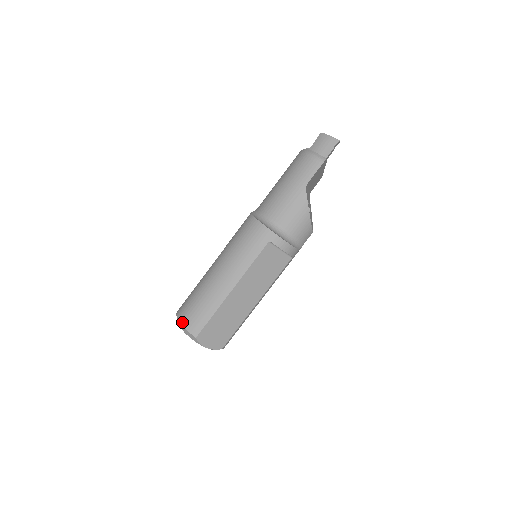
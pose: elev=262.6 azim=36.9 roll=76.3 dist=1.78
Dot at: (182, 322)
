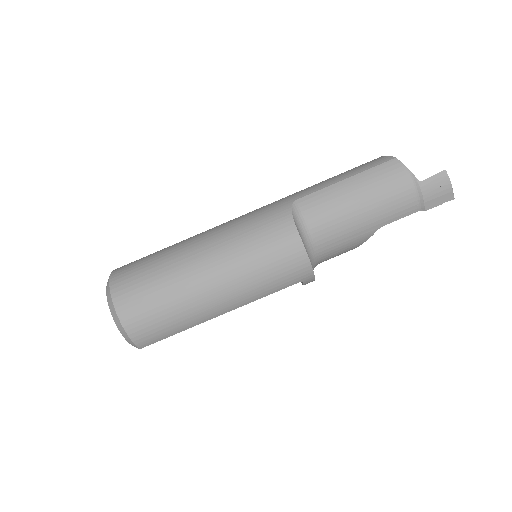
Dot at: (128, 329)
